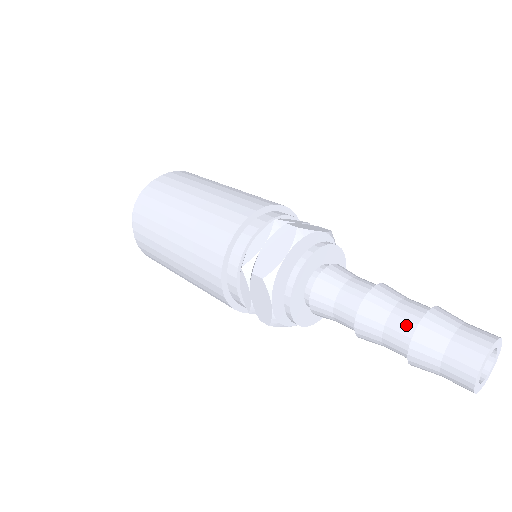
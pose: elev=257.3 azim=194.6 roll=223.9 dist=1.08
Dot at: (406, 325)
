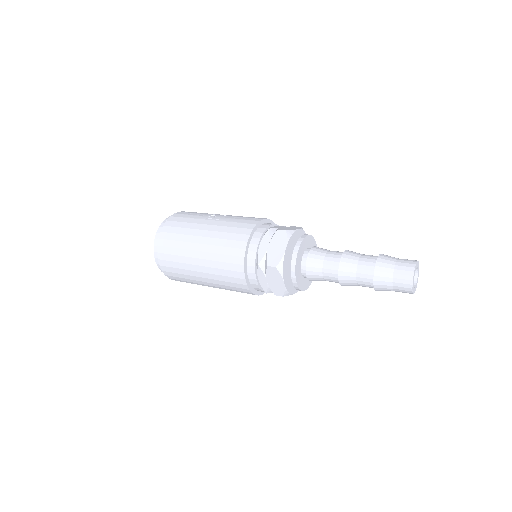
Dot at: (368, 284)
